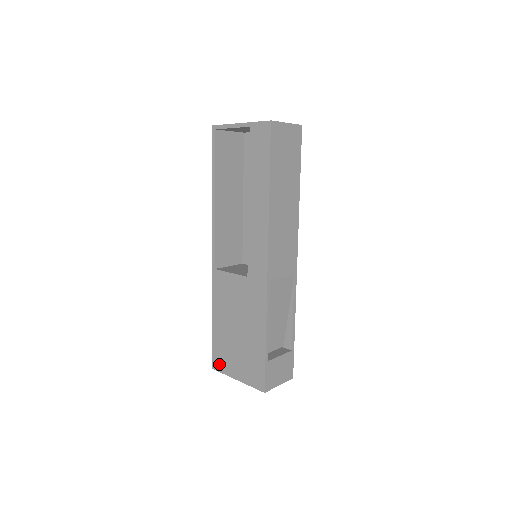
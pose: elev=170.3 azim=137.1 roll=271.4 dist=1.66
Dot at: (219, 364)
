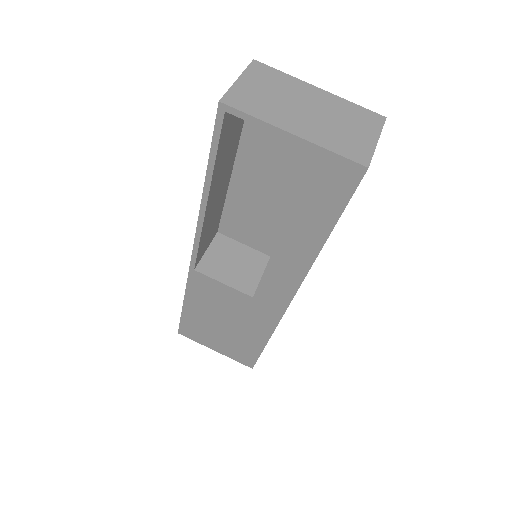
Dot at: (189, 334)
